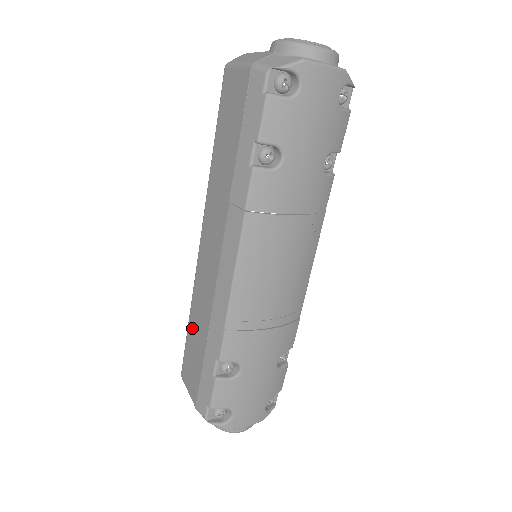
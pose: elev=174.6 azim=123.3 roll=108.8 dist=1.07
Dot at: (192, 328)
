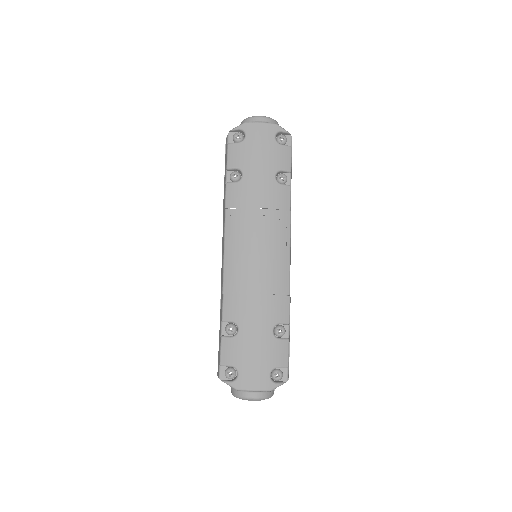
Dot at: occluded
